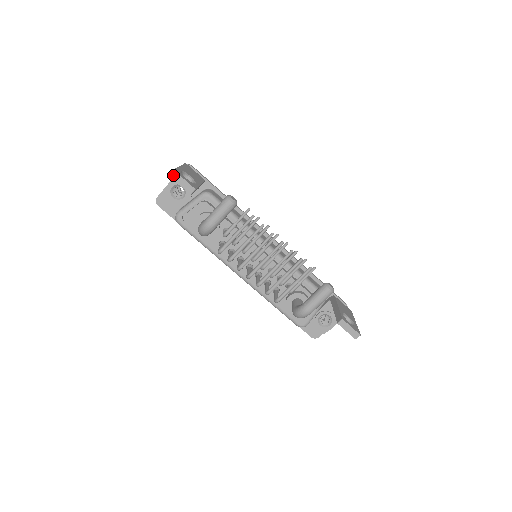
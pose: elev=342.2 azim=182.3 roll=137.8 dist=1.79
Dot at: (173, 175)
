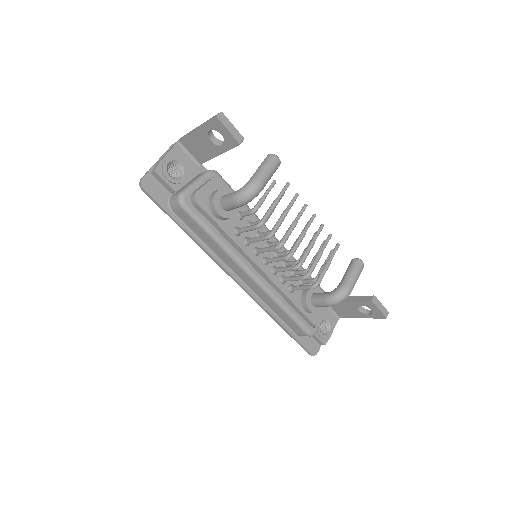
Dot at: (221, 117)
